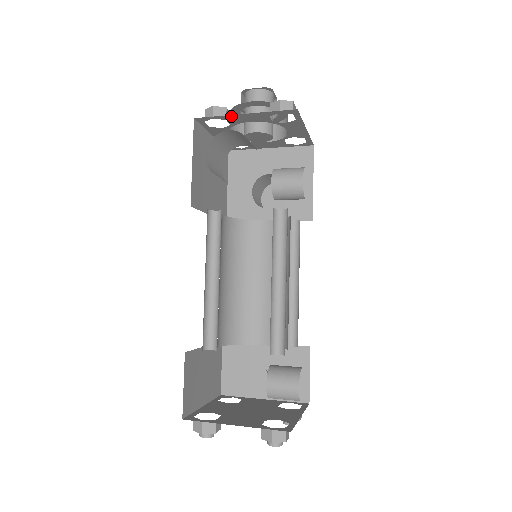
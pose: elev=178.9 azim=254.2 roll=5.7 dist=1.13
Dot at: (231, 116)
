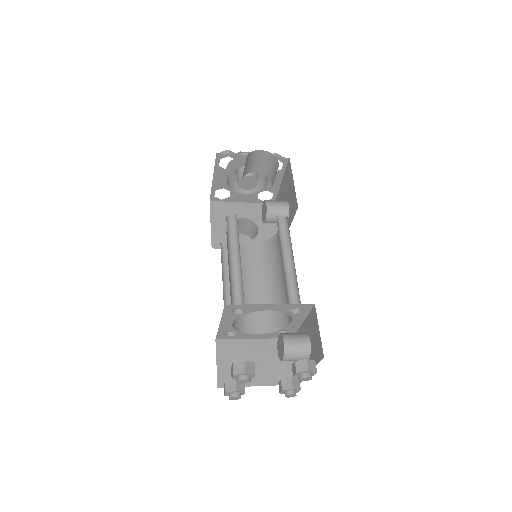
Dot at: (243, 156)
